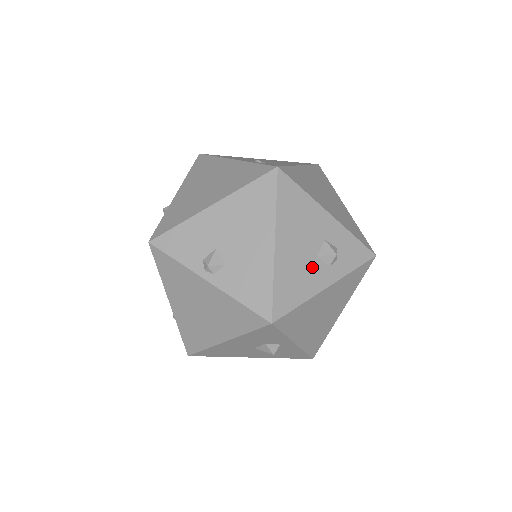
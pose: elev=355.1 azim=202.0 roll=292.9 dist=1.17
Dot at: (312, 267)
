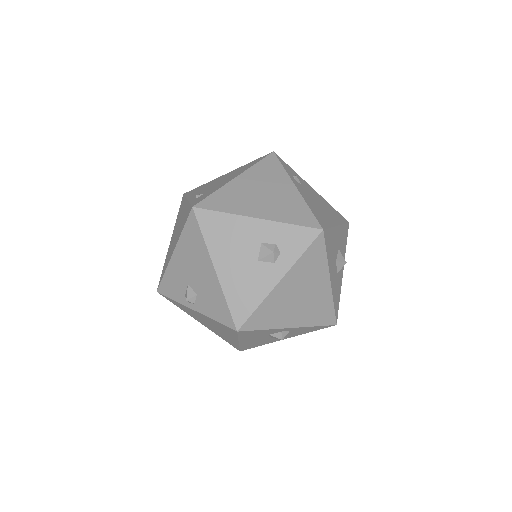
Dot at: (257, 271)
